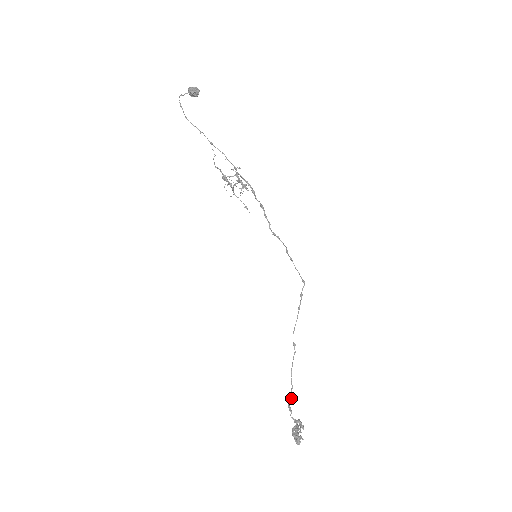
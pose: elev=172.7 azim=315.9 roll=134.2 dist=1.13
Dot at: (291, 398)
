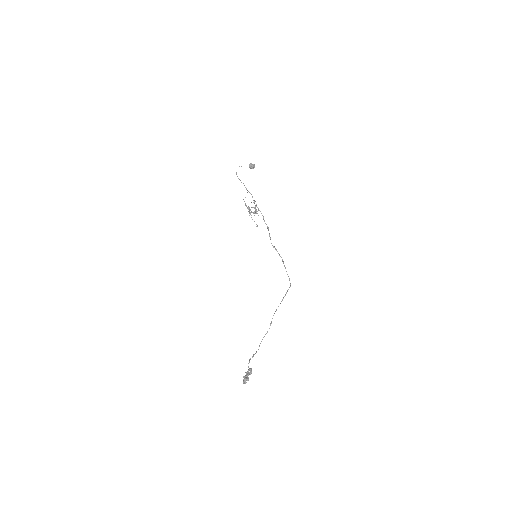
Dot at: occluded
